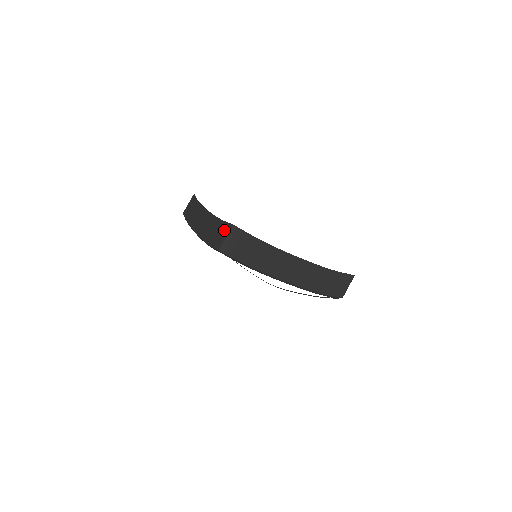
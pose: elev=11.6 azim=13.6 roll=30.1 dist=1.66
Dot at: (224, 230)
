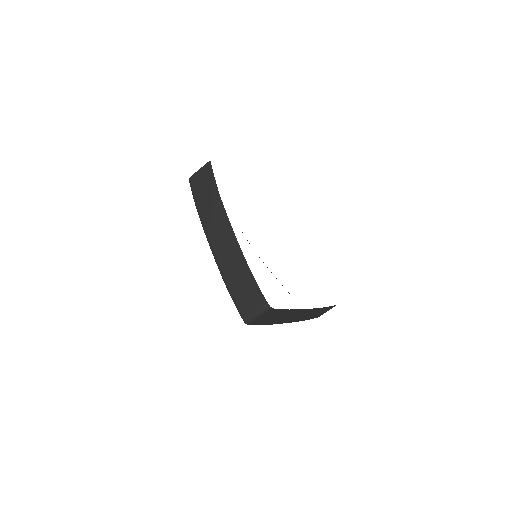
Dot at: (257, 302)
